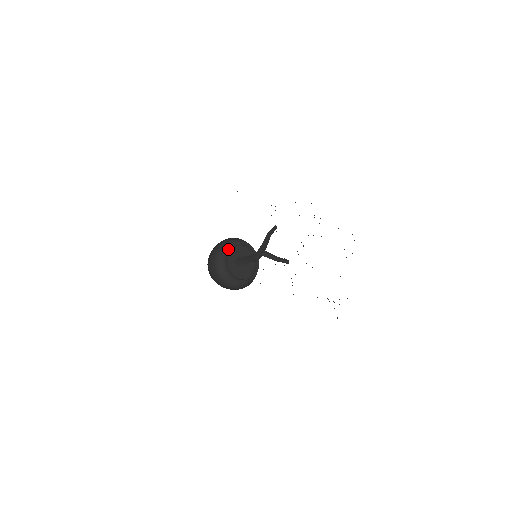
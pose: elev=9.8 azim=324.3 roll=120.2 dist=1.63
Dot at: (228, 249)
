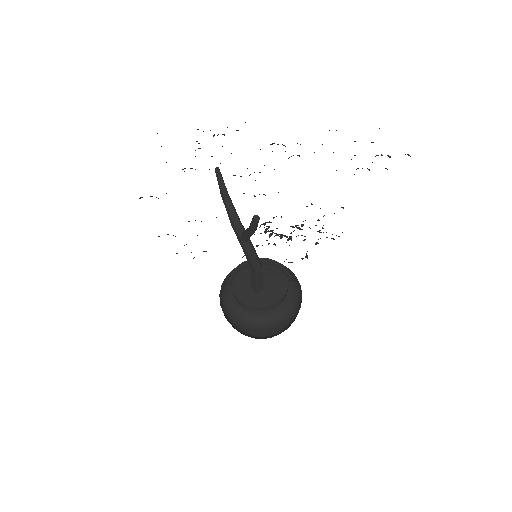
Dot at: (235, 271)
